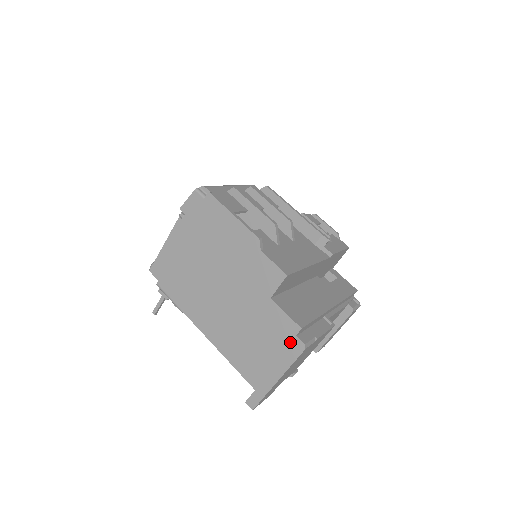
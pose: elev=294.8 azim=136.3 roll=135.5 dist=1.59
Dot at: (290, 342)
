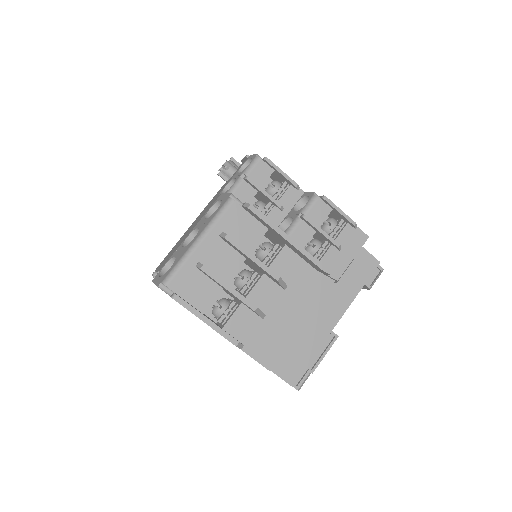
Dot at: occluded
